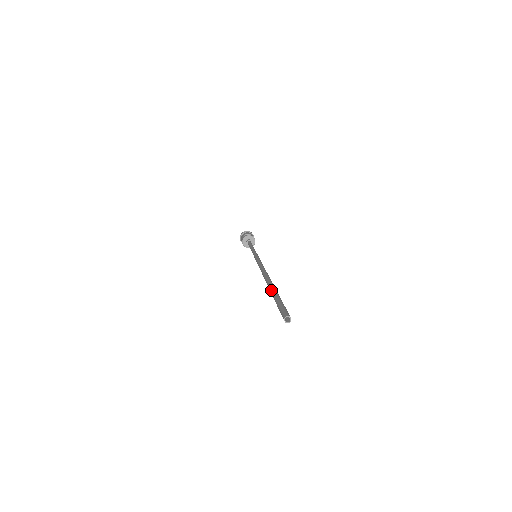
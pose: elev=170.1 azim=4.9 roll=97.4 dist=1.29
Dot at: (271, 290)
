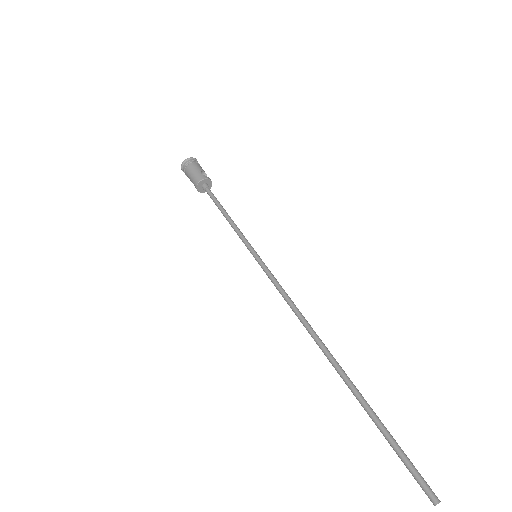
Dot at: (368, 405)
